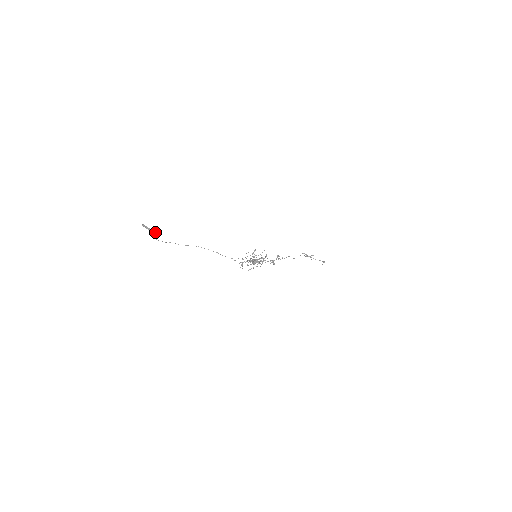
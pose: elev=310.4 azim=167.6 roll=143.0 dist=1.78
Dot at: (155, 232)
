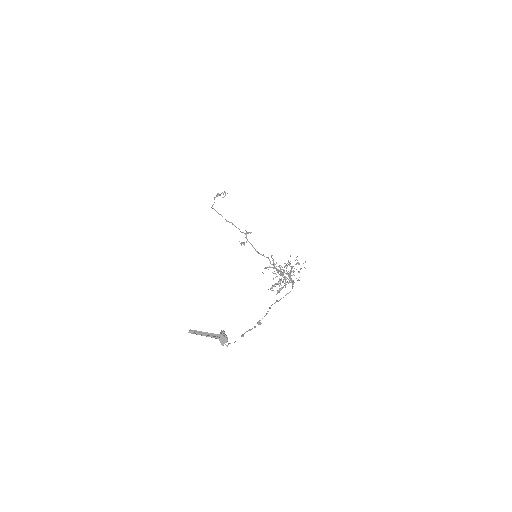
Dot at: (224, 335)
